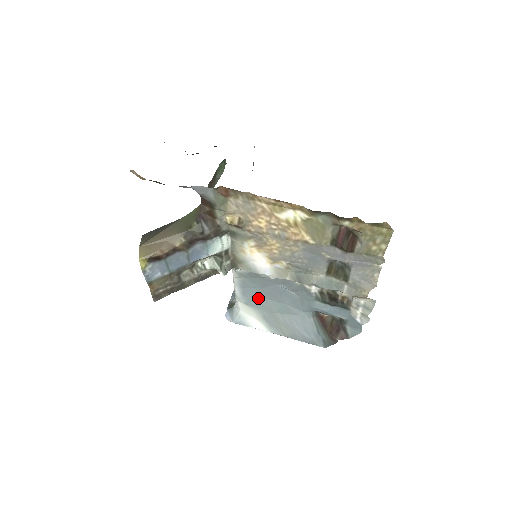
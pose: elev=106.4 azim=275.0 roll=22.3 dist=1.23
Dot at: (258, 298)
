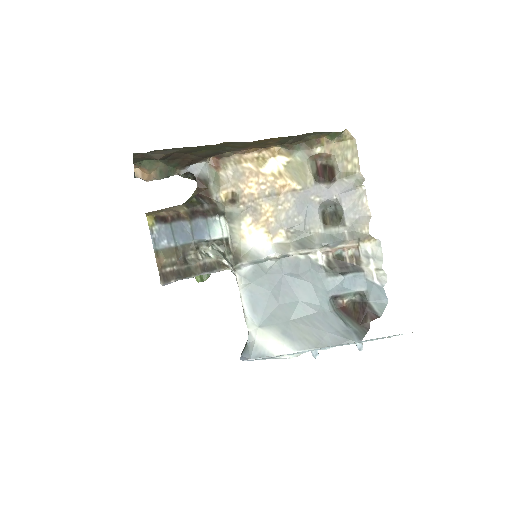
Dot at: (270, 309)
